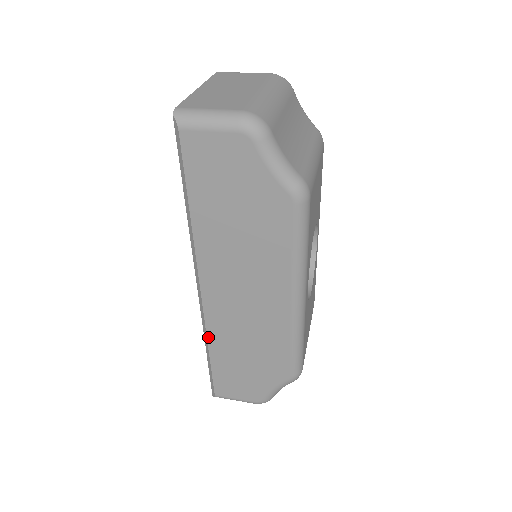
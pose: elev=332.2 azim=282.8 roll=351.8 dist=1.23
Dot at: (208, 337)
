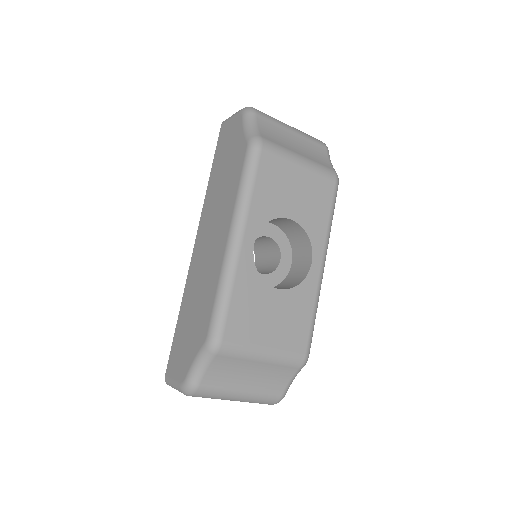
Dot at: (184, 294)
